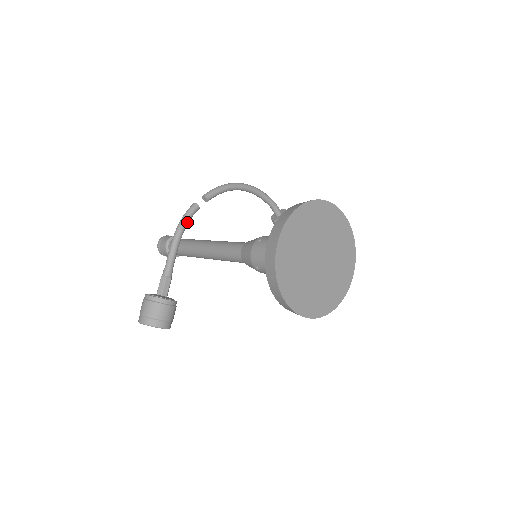
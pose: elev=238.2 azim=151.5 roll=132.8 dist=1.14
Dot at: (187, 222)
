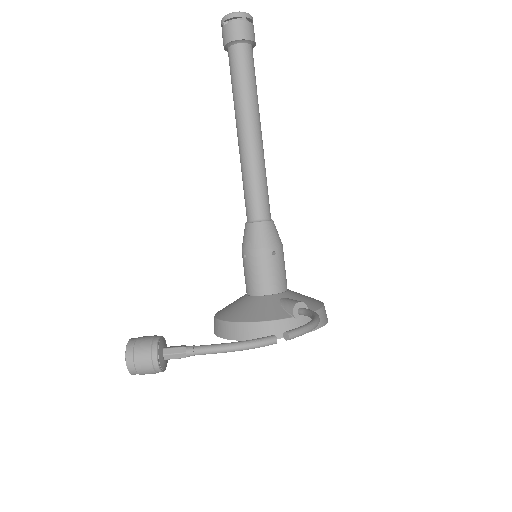
Dot at: (253, 348)
